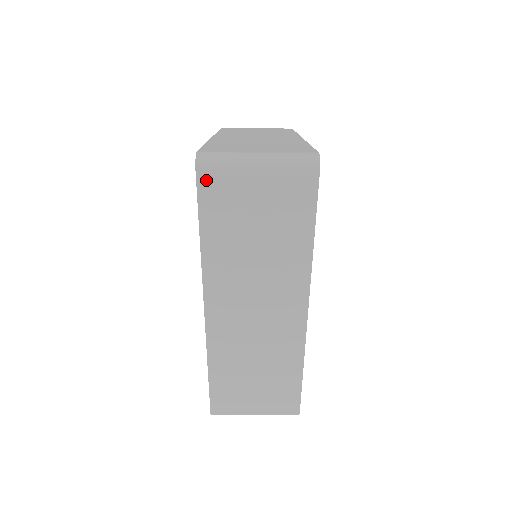
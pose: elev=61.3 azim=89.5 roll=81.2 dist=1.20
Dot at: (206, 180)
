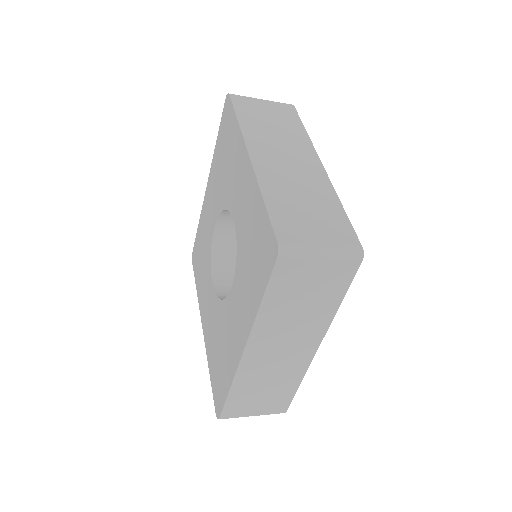
Dot at: occluded
